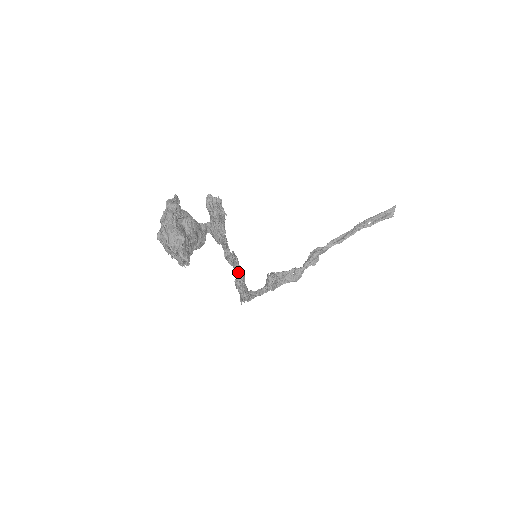
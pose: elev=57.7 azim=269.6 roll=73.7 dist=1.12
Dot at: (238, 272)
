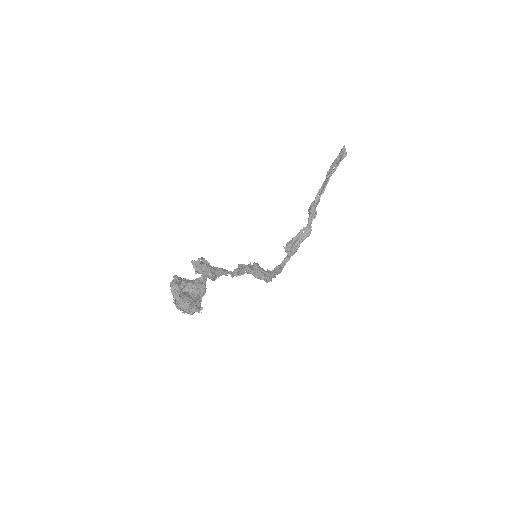
Dot at: (252, 271)
